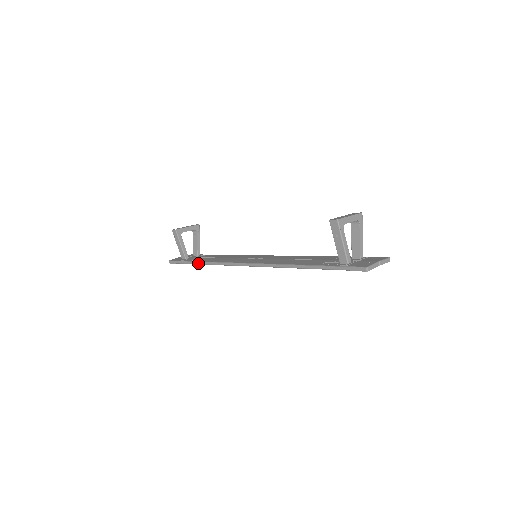
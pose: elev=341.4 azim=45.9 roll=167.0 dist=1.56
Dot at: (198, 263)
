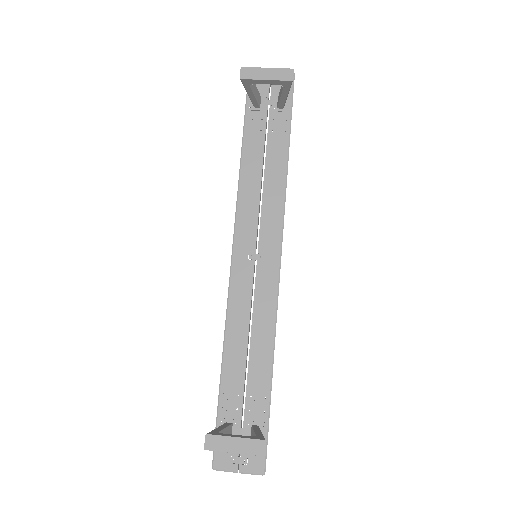
Dot at: (242, 150)
